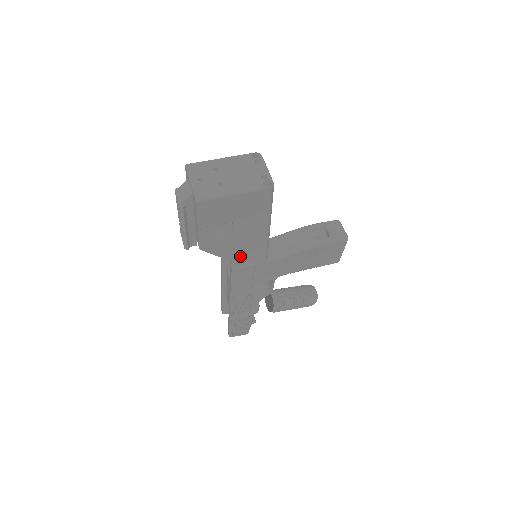
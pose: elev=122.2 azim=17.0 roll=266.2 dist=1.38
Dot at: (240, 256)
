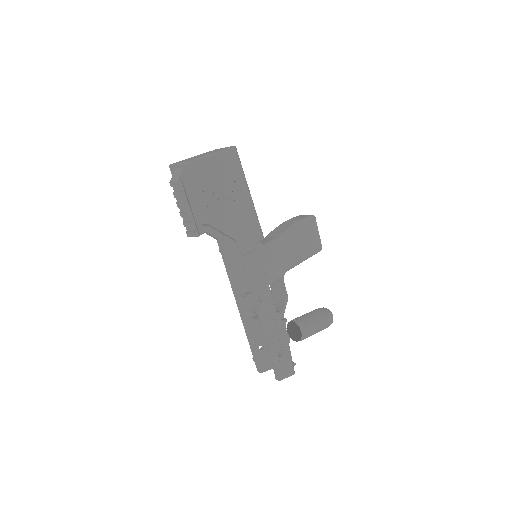
Dot at: (242, 234)
